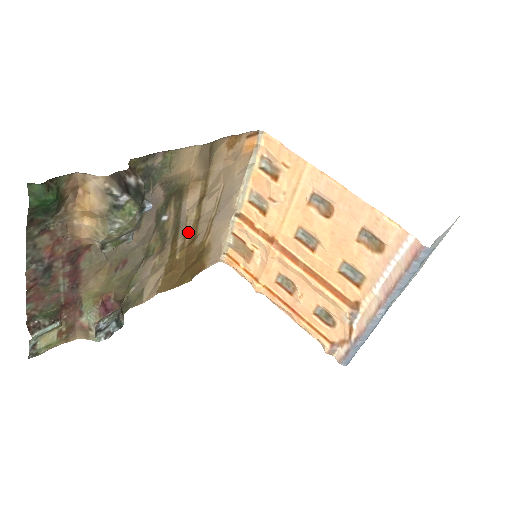
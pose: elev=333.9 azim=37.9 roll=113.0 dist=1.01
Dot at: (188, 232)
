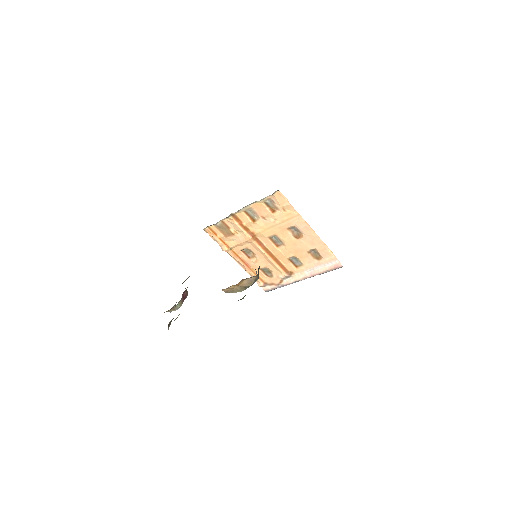
Dot at: occluded
